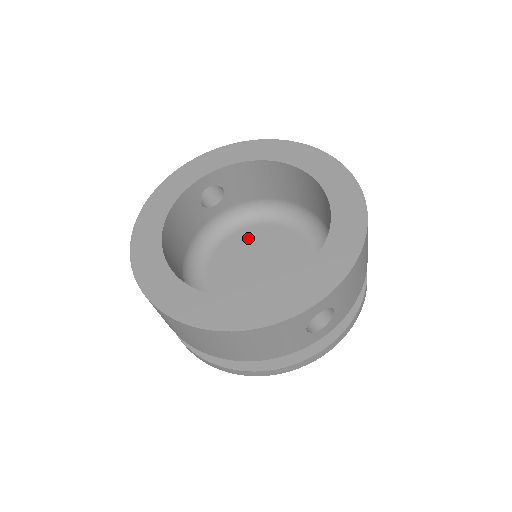
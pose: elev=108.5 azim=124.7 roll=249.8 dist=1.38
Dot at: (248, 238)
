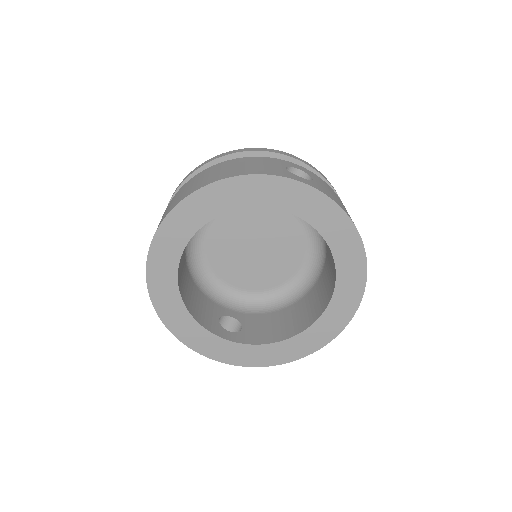
Dot at: (279, 220)
